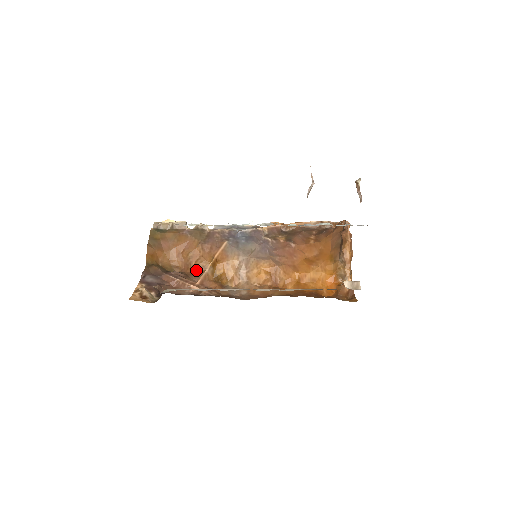
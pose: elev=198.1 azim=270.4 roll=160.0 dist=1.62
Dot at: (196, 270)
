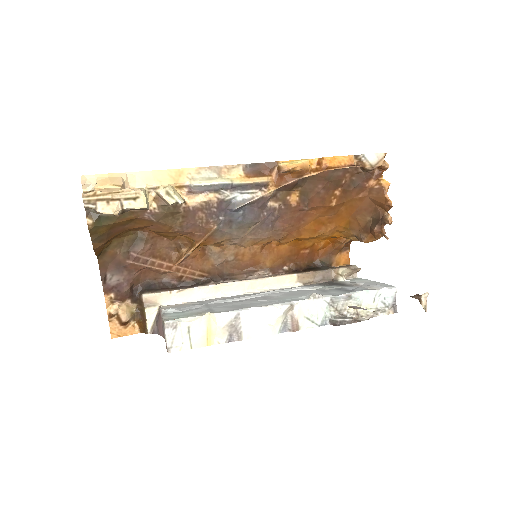
Dot at: (167, 237)
